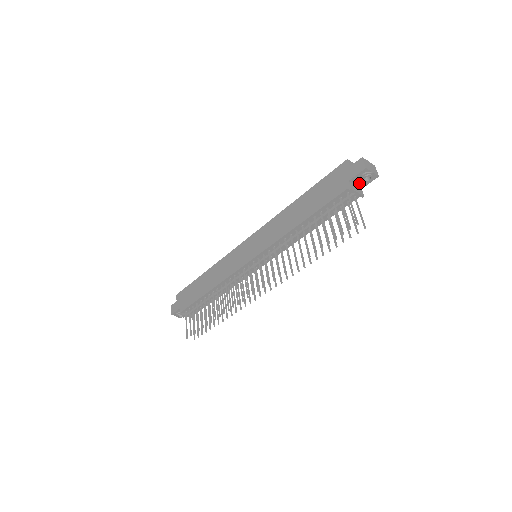
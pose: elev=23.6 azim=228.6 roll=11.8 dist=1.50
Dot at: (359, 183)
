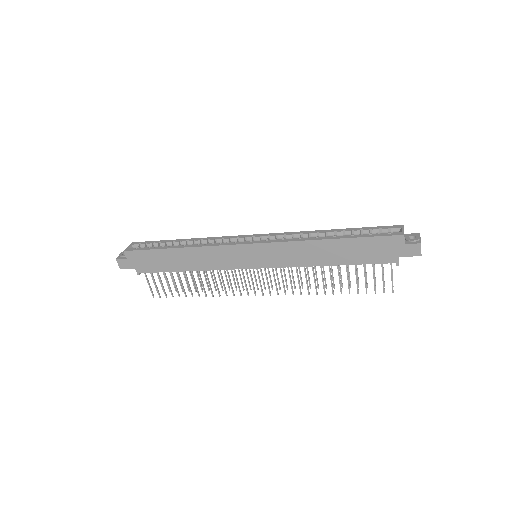
Dot at: occluded
